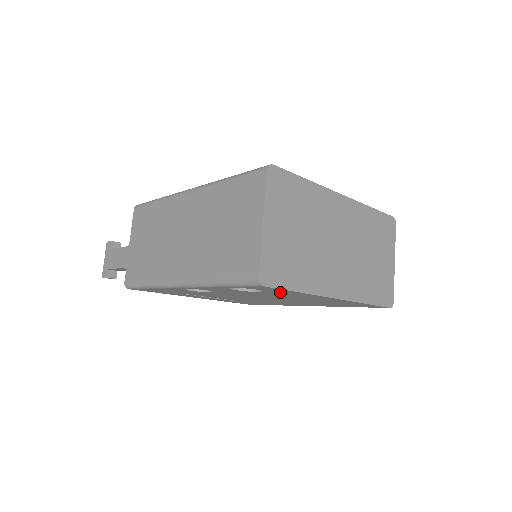
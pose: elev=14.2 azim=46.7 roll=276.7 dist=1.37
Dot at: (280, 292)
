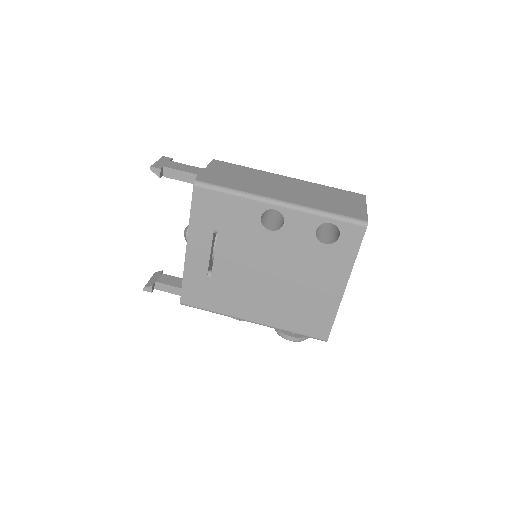
Dot at: (341, 251)
